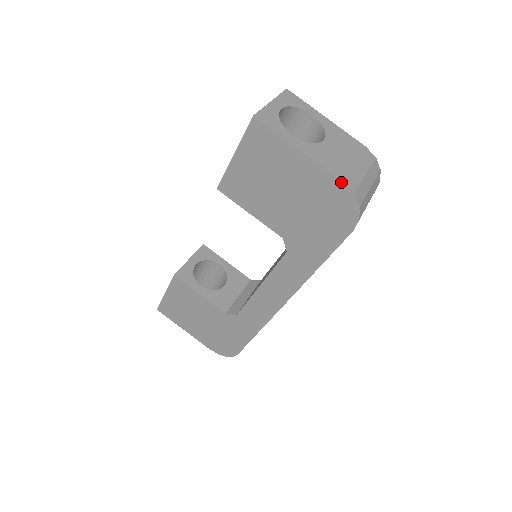
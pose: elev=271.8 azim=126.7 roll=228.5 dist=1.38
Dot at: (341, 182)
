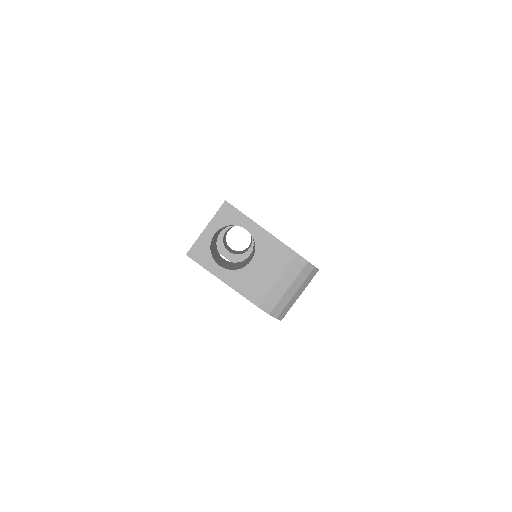
Dot at: occluded
